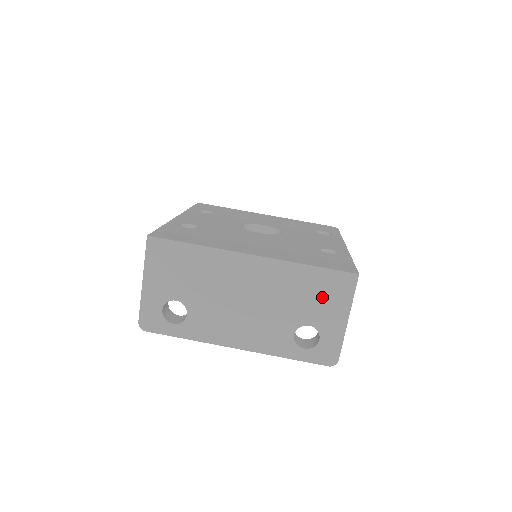
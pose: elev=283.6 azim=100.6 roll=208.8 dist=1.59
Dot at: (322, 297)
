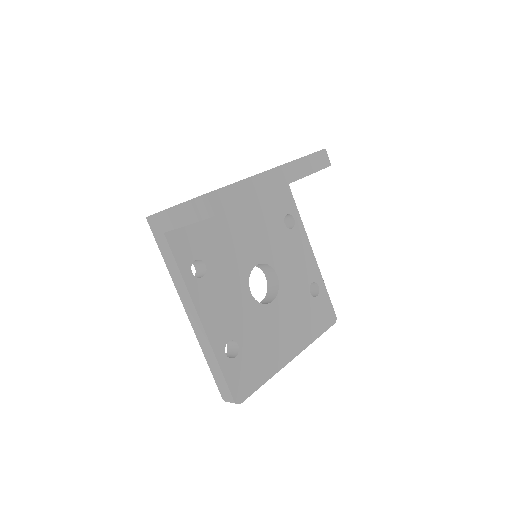
Dot at: occluded
